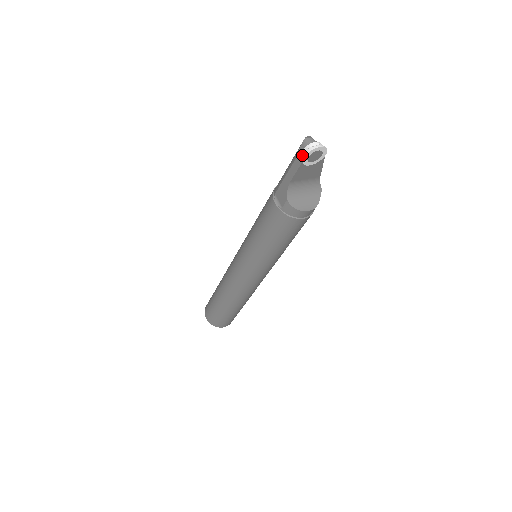
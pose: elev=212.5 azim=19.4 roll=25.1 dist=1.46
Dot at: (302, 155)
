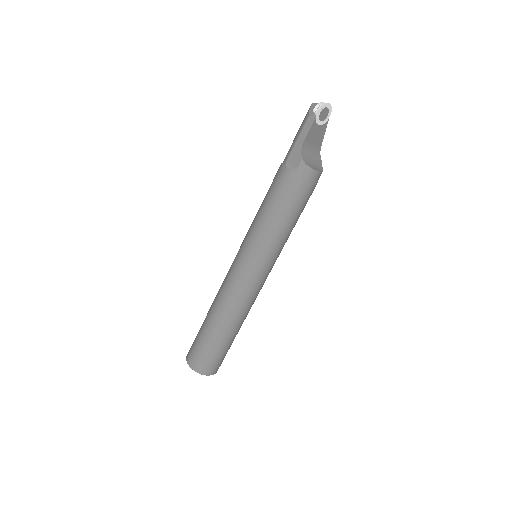
Dot at: (315, 112)
